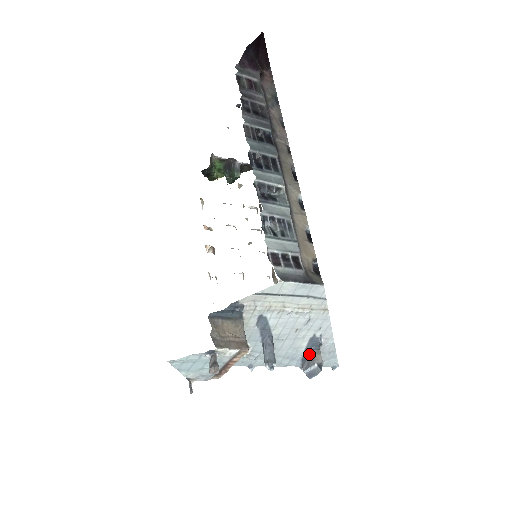
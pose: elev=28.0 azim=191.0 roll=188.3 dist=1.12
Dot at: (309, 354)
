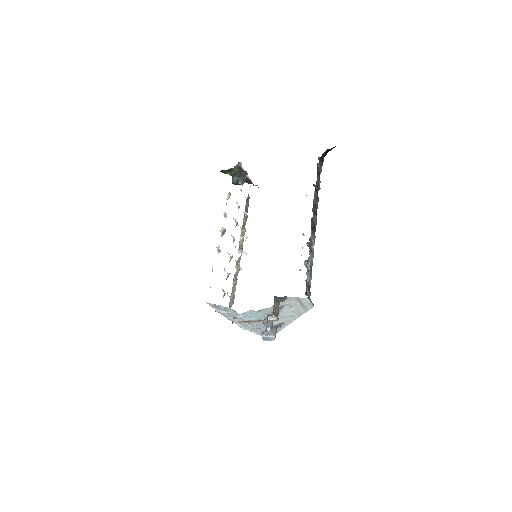
Dot at: (272, 329)
